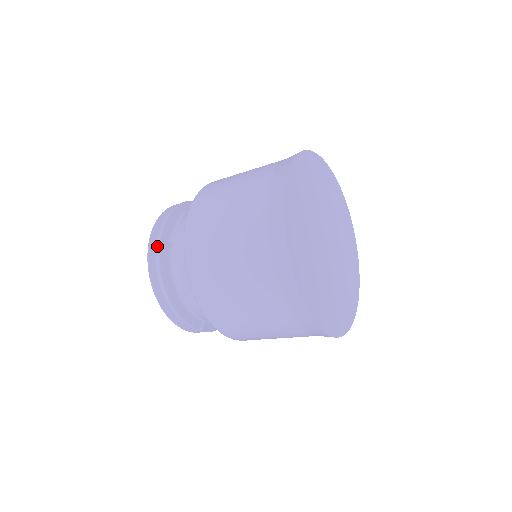
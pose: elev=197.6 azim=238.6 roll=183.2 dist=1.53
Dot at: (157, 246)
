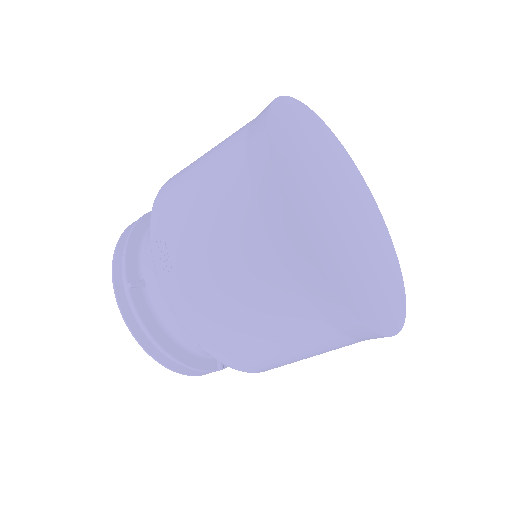
Dot at: occluded
